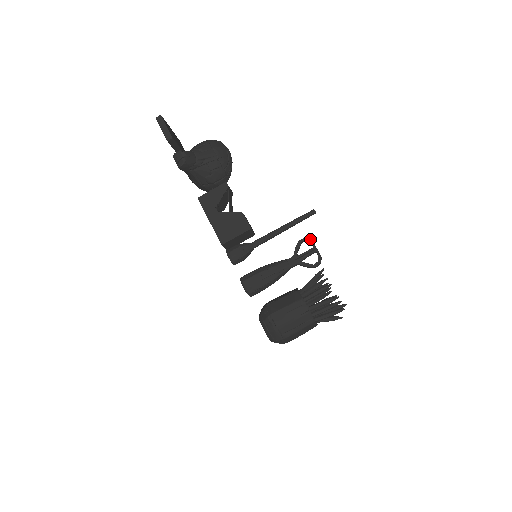
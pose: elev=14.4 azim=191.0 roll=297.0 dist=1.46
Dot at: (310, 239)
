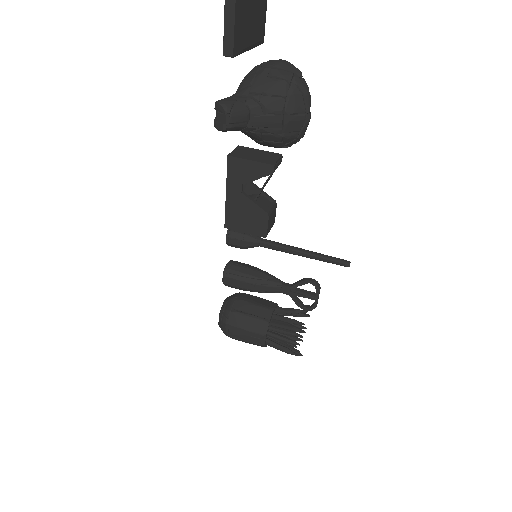
Dot at: (319, 288)
